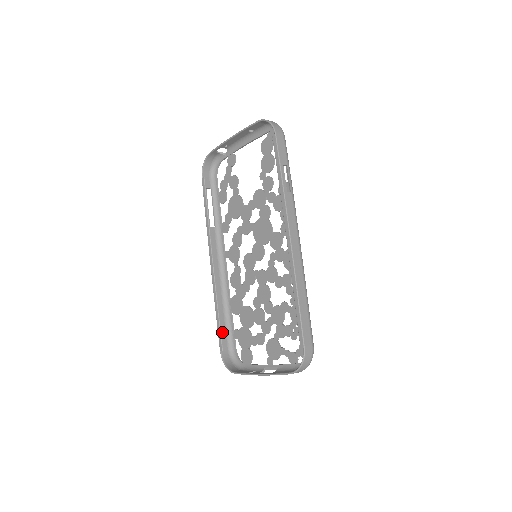
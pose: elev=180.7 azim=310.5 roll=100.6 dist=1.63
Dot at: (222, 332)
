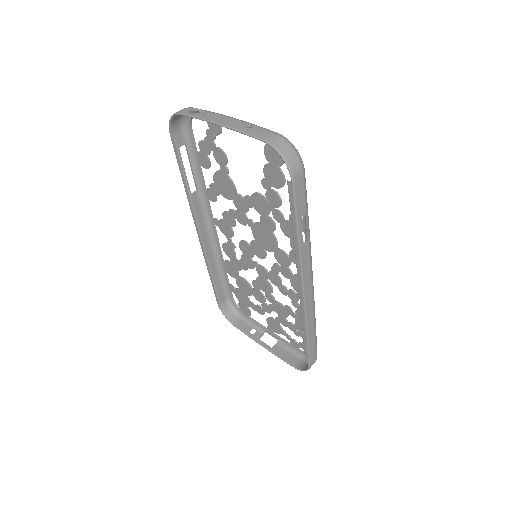
Dot at: (217, 288)
